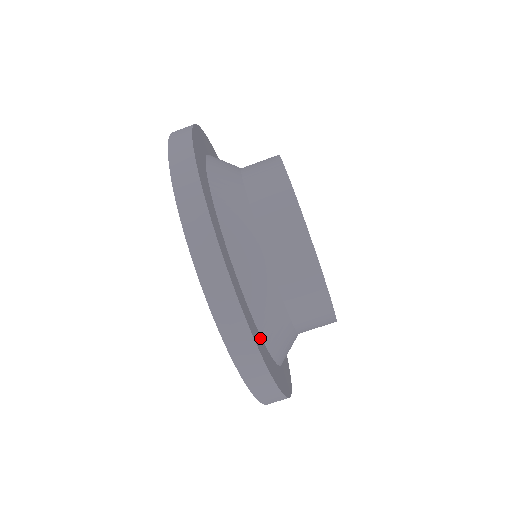
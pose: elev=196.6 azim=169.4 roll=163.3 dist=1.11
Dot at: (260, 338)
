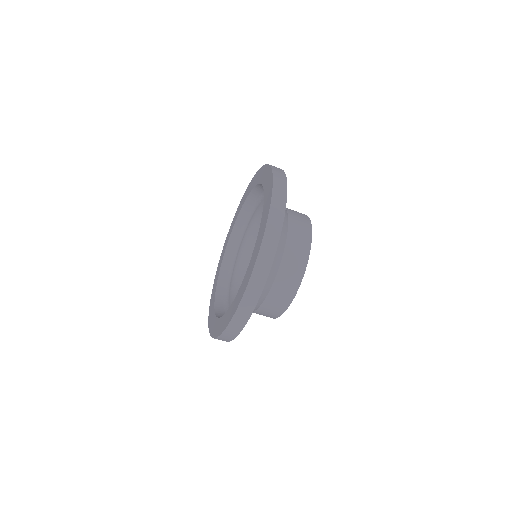
Dot at: occluded
